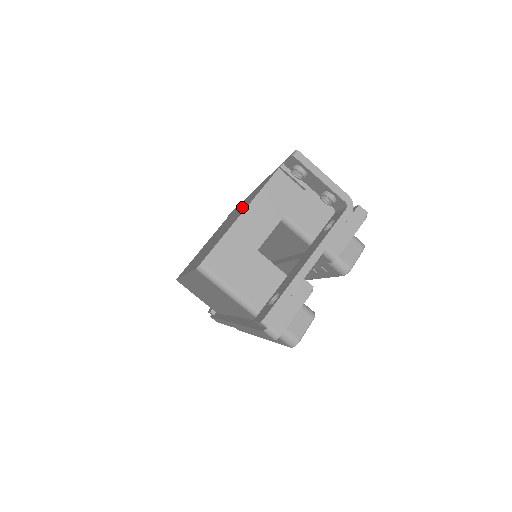
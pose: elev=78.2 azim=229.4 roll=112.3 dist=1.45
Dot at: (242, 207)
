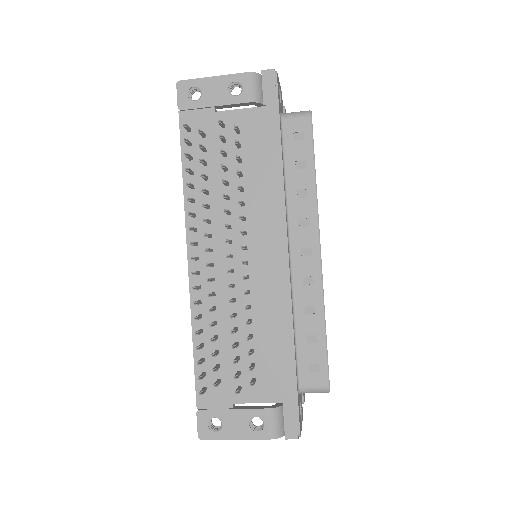
Dot at: occluded
